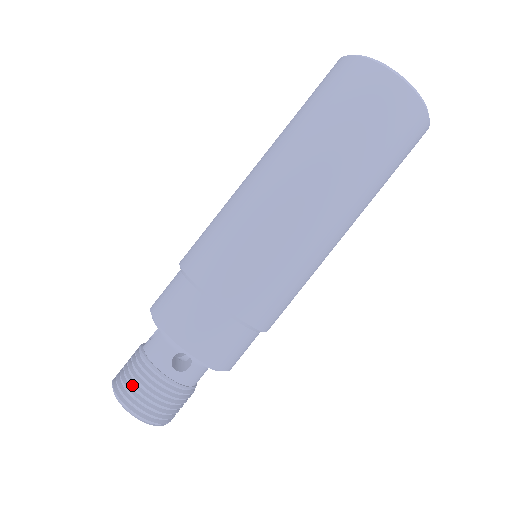
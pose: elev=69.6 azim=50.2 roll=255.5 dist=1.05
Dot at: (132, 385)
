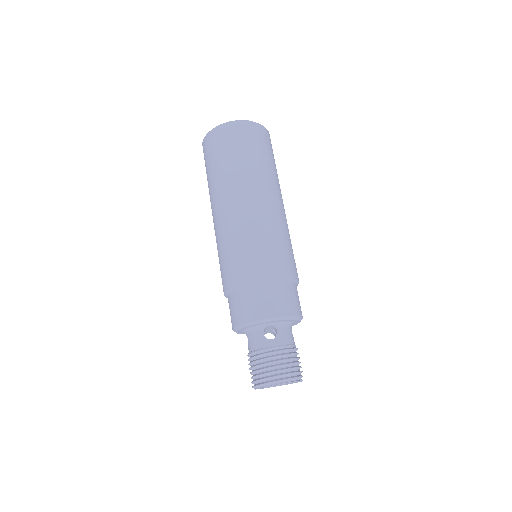
Dot at: (259, 370)
